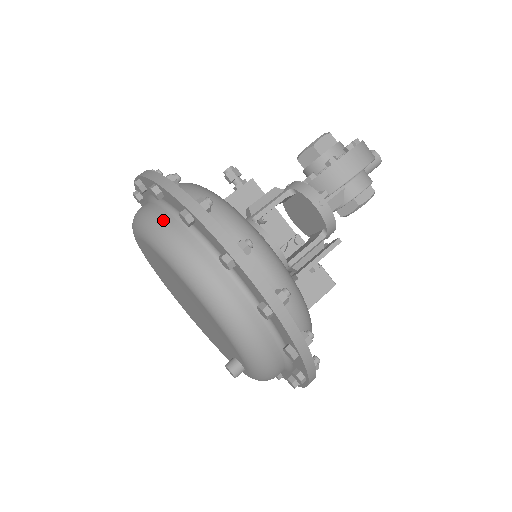
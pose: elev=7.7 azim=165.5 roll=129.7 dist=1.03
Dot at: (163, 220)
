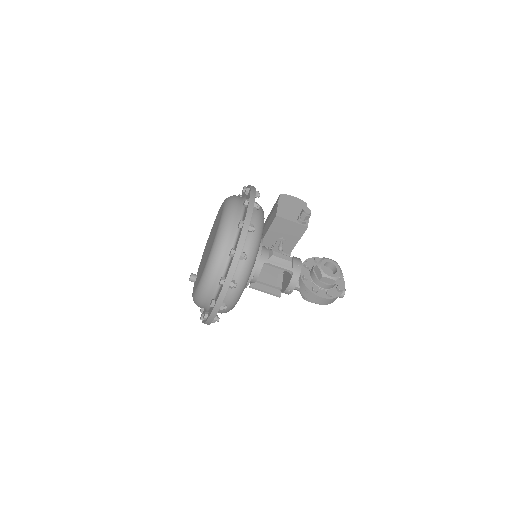
Dot at: (222, 259)
